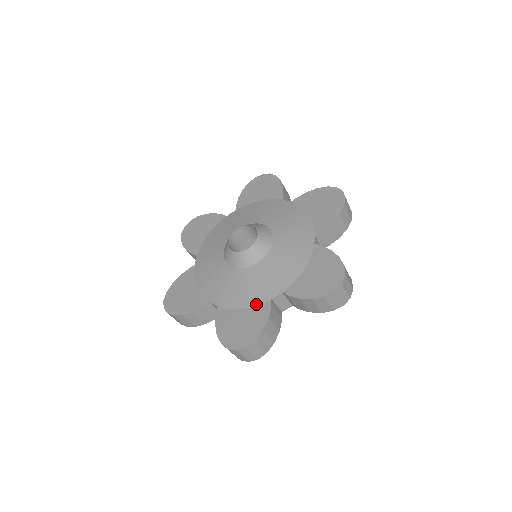
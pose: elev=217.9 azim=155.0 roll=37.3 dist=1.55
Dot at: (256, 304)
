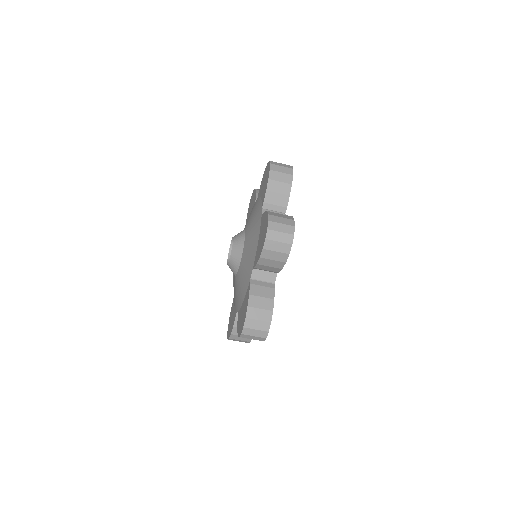
Dot at: (259, 228)
